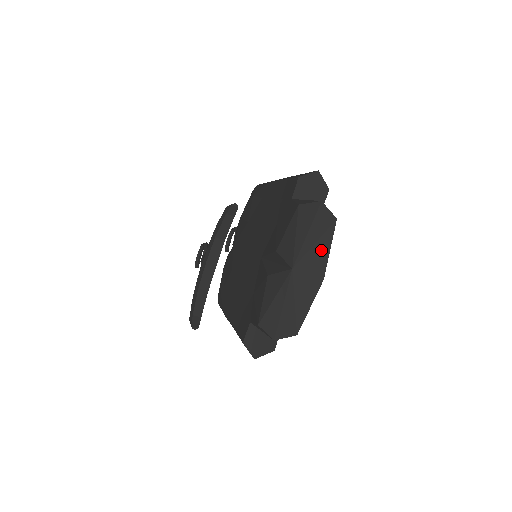
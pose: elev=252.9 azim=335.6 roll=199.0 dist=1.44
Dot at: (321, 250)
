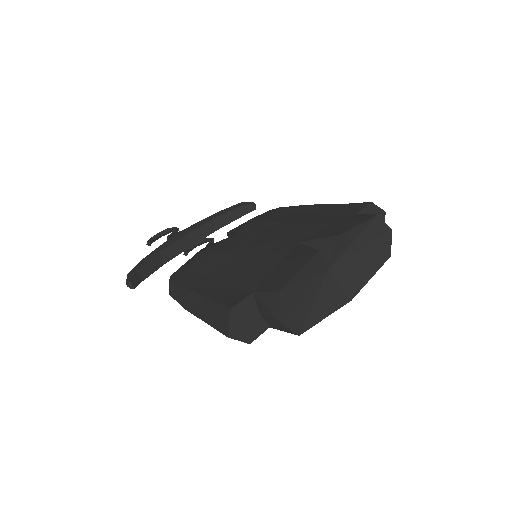
Dot at: (364, 272)
